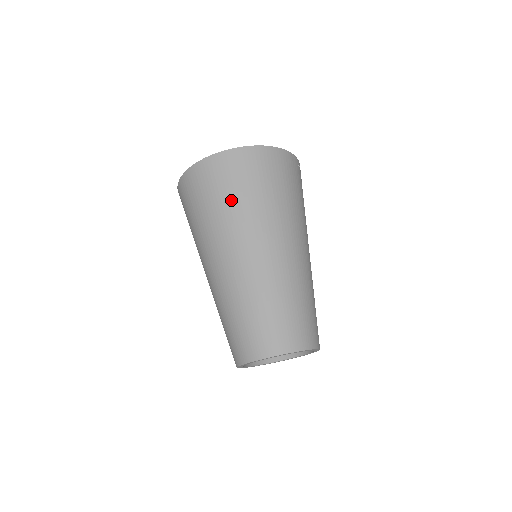
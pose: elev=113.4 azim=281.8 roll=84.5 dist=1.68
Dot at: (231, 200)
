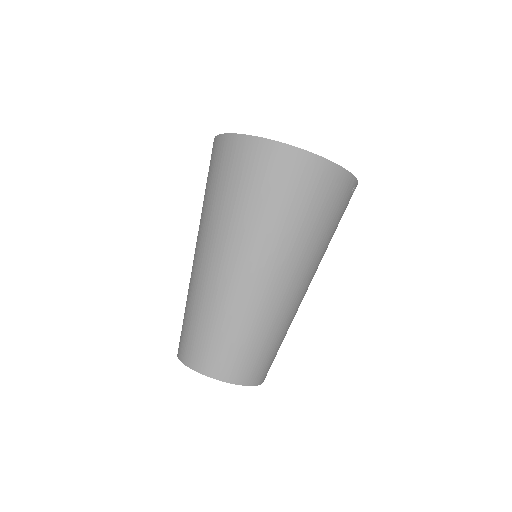
Dot at: (255, 202)
